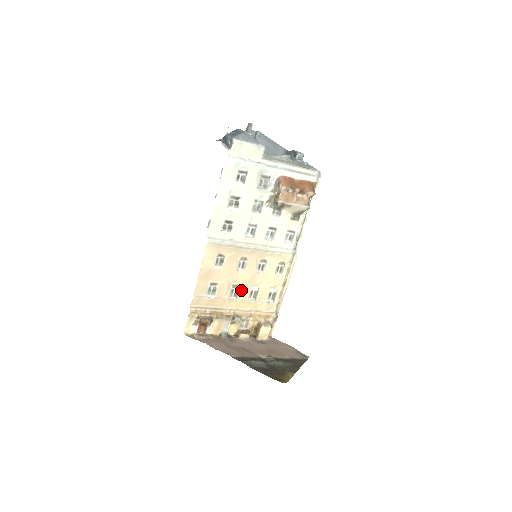
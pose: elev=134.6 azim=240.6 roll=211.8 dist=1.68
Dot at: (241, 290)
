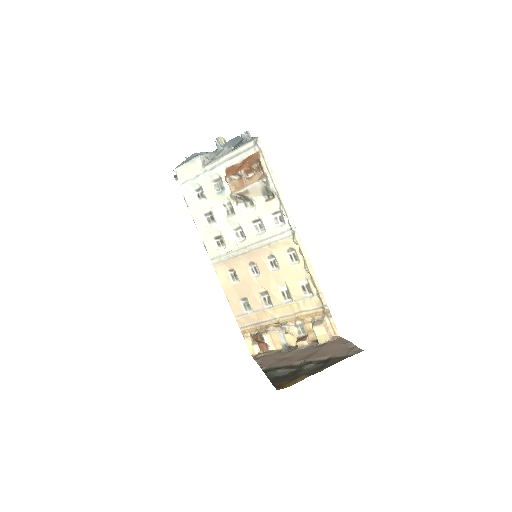
Dot at: (271, 295)
